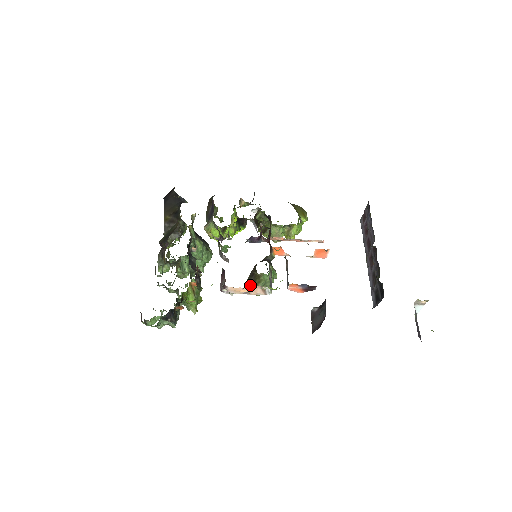
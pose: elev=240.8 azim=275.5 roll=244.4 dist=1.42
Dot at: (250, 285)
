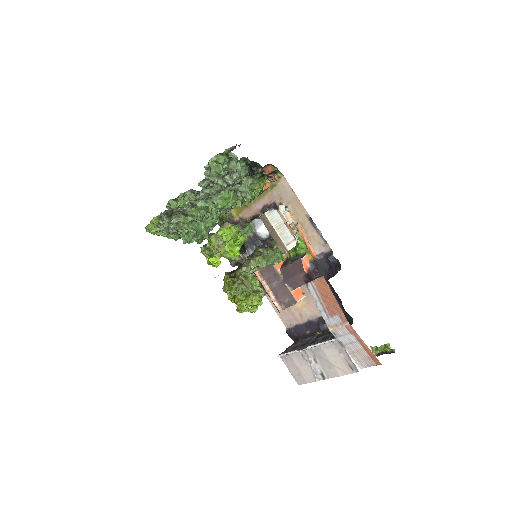
Dot at: (290, 226)
